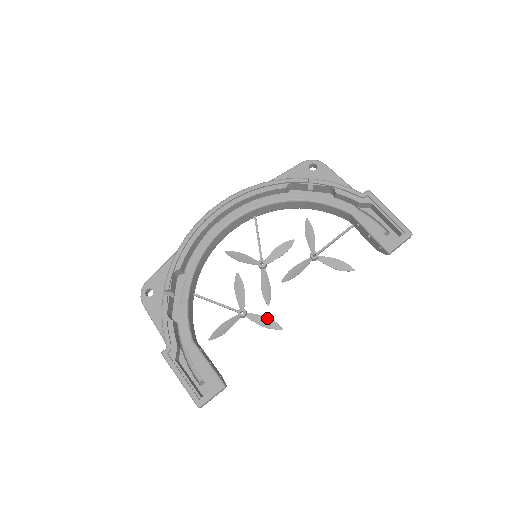
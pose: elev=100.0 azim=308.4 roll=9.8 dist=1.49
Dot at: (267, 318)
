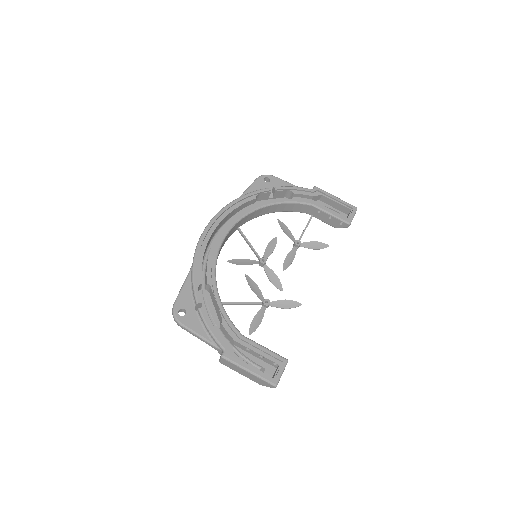
Dot at: (287, 300)
